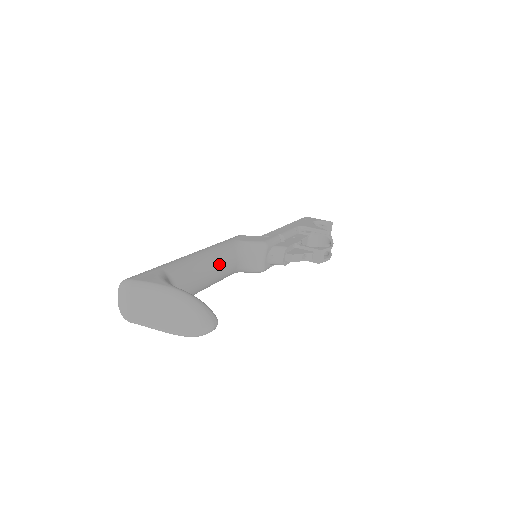
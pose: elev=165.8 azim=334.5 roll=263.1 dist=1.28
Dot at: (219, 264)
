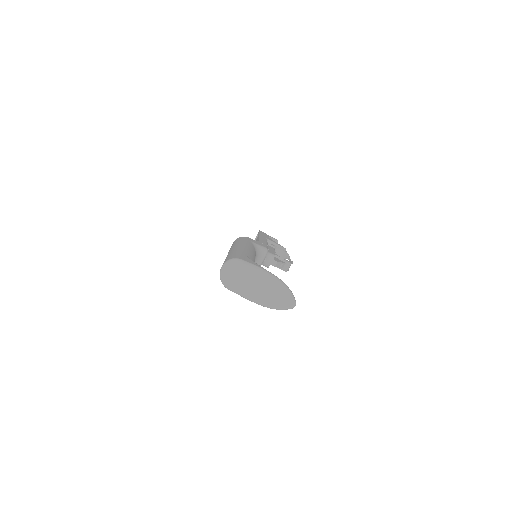
Dot at: occluded
